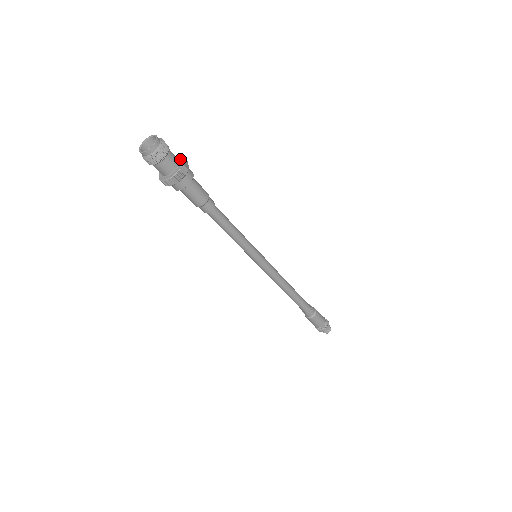
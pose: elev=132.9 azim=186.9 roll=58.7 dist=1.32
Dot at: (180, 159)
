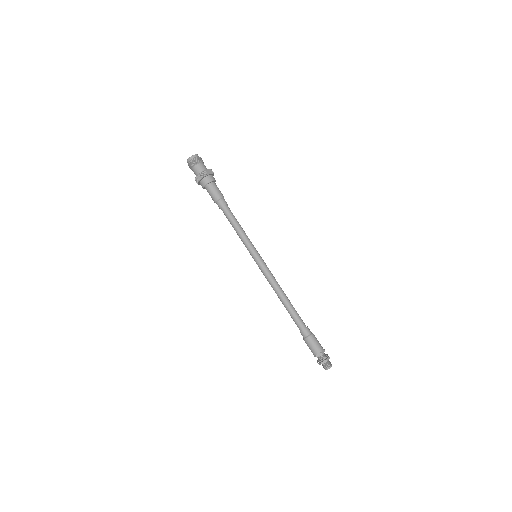
Dot at: (208, 170)
